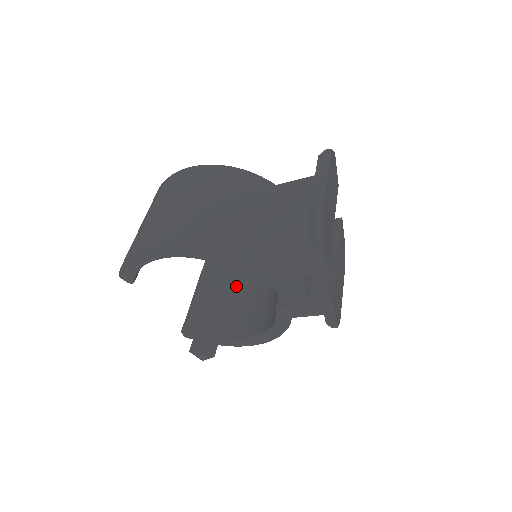
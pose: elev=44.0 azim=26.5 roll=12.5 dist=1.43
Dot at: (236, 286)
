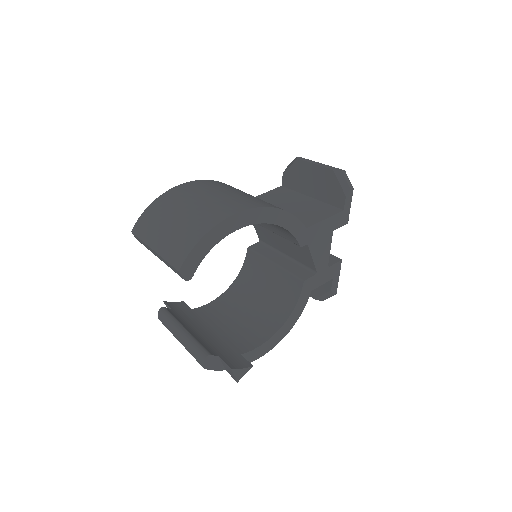
Dot at: (208, 321)
